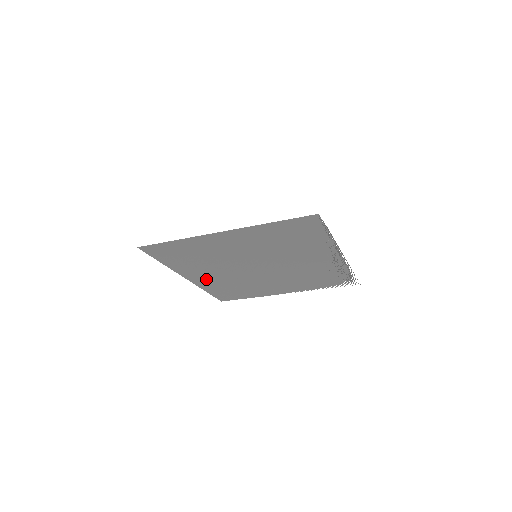
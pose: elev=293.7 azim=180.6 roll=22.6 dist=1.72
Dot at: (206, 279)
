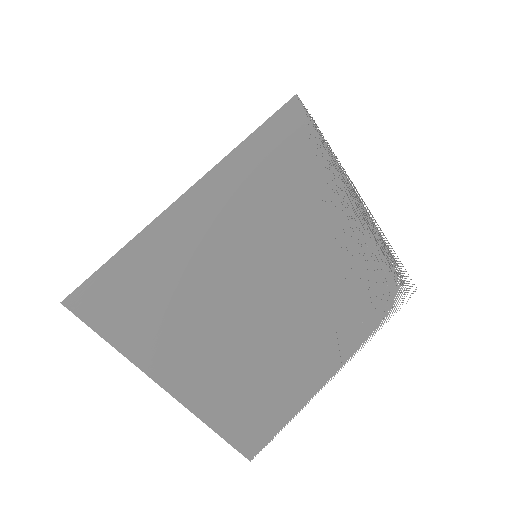
Dot at: (204, 380)
